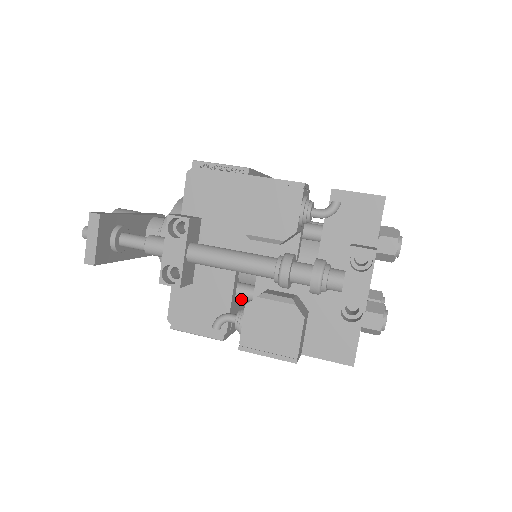
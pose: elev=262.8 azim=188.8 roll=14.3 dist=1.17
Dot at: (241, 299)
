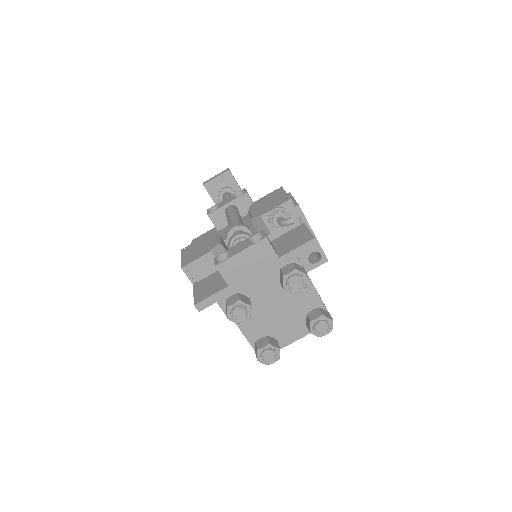
Dot at: occluded
